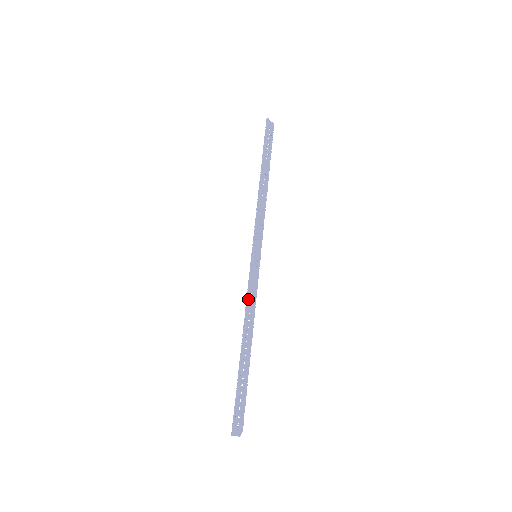
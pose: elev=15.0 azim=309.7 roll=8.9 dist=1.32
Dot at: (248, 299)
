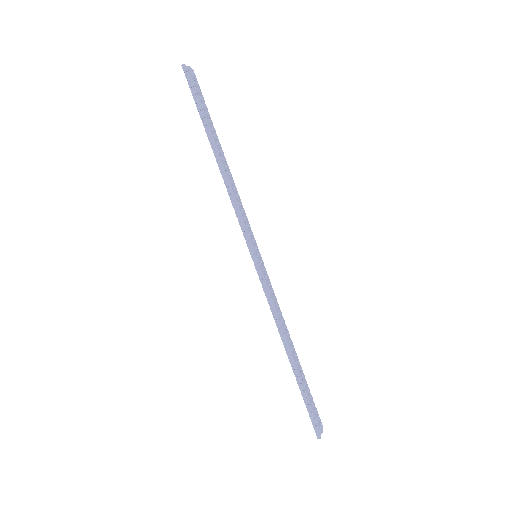
Dot at: (273, 308)
